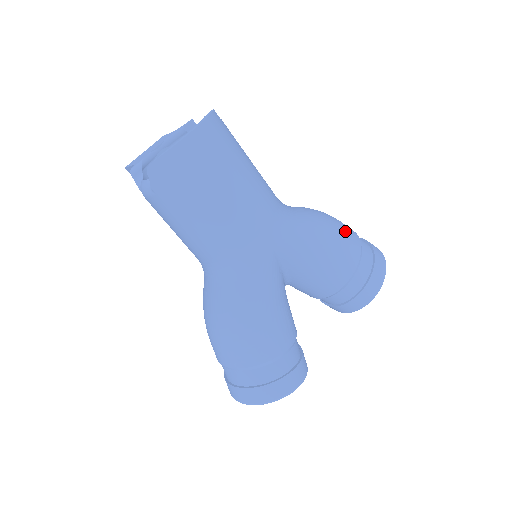
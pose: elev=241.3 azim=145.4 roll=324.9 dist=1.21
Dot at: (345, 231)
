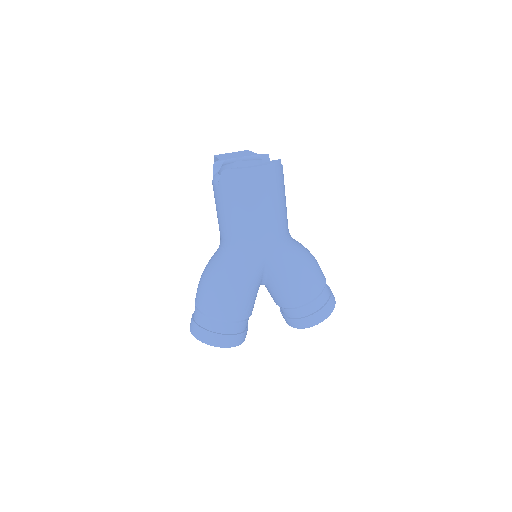
Dot at: (318, 275)
